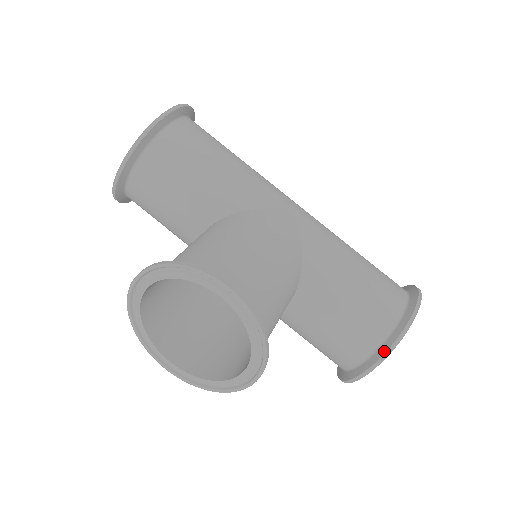
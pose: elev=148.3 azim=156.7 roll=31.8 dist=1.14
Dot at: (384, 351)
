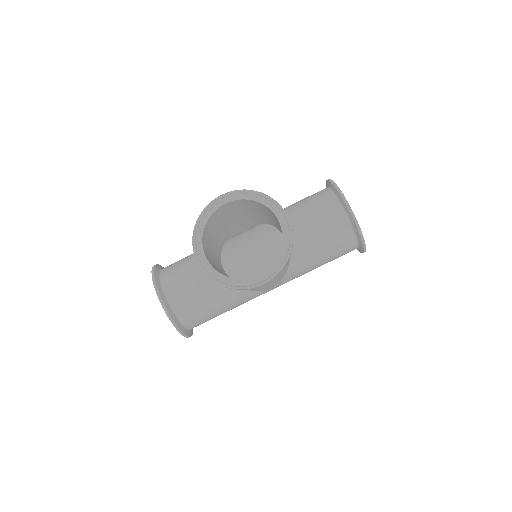
Dot at: (336, 191)
